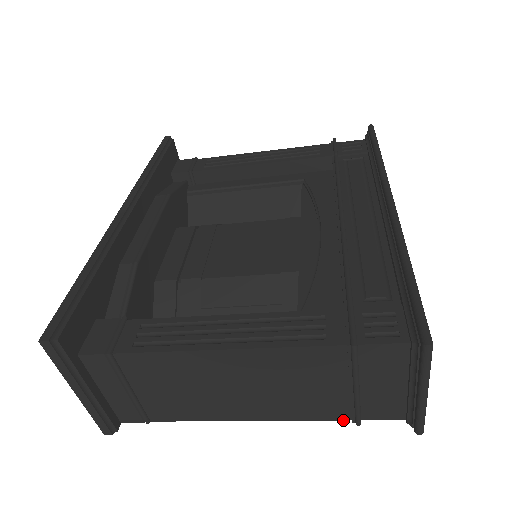
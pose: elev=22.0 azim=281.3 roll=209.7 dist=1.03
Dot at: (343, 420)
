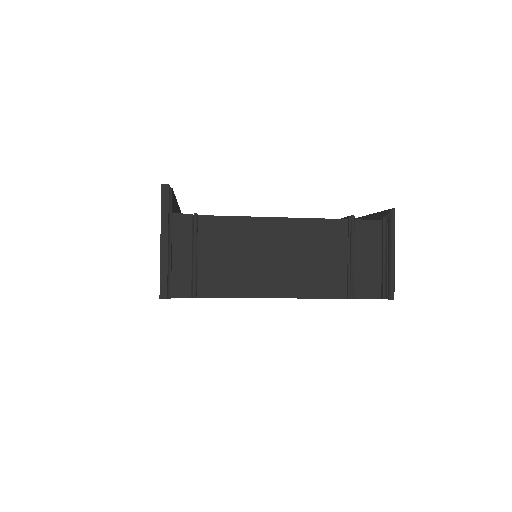
Dot at: (341, 298)
